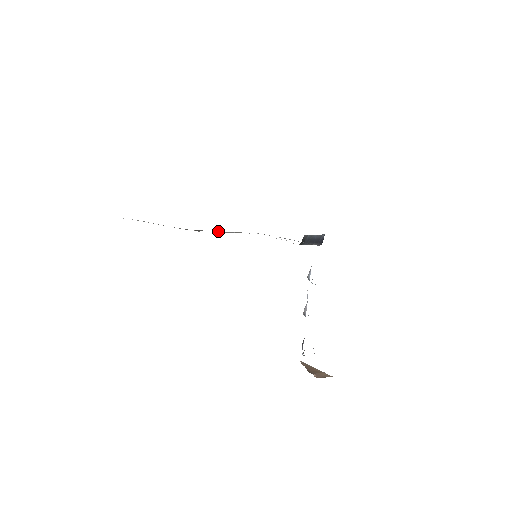
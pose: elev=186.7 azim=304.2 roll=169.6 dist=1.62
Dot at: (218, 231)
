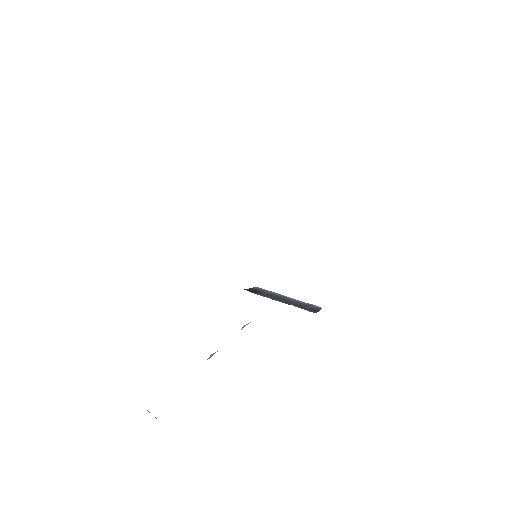
Dot at: occluded
